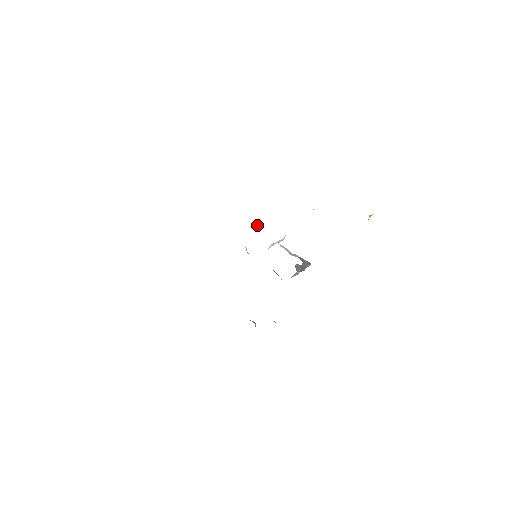
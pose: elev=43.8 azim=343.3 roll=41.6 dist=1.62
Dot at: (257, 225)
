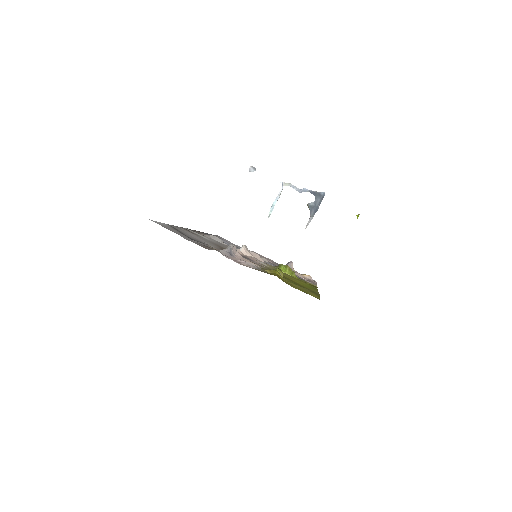
Dot at: occluded
